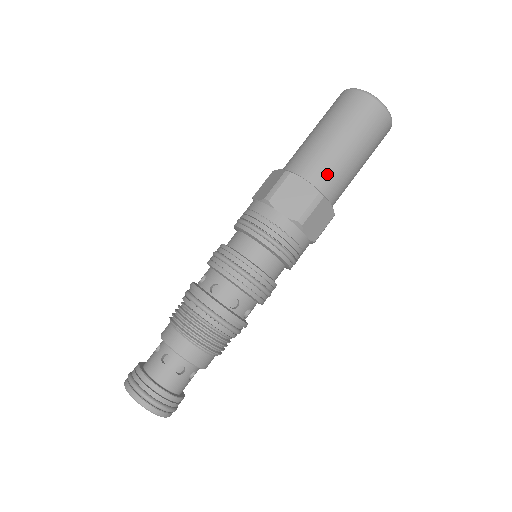
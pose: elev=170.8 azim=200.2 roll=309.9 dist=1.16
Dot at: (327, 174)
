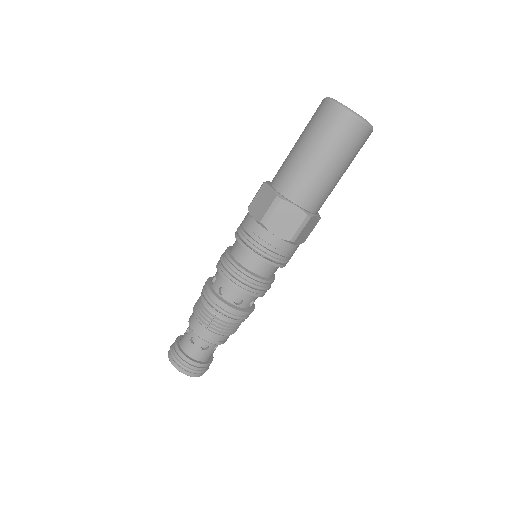
Dot at: (289, 179)
